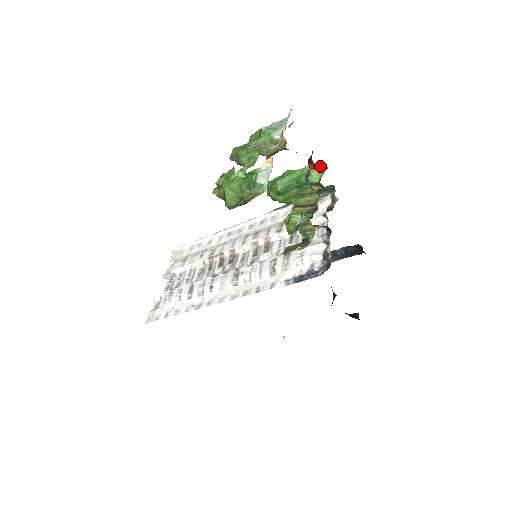
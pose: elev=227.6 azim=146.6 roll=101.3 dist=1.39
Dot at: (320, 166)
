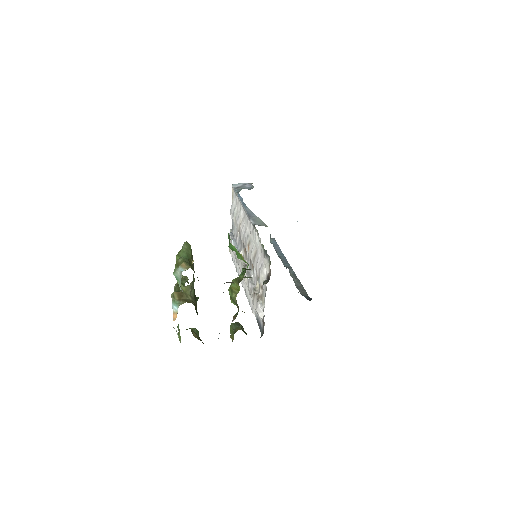
Dot at: occluded
